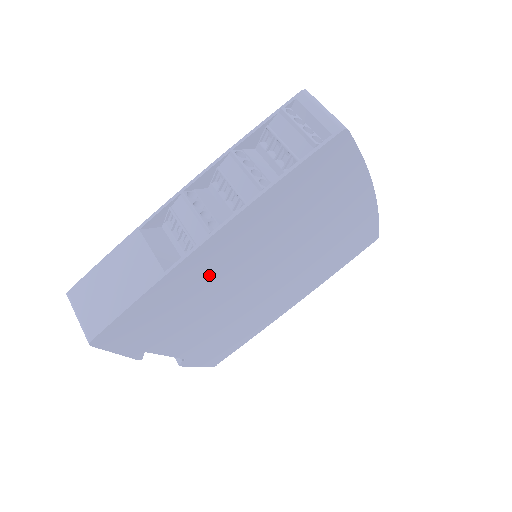
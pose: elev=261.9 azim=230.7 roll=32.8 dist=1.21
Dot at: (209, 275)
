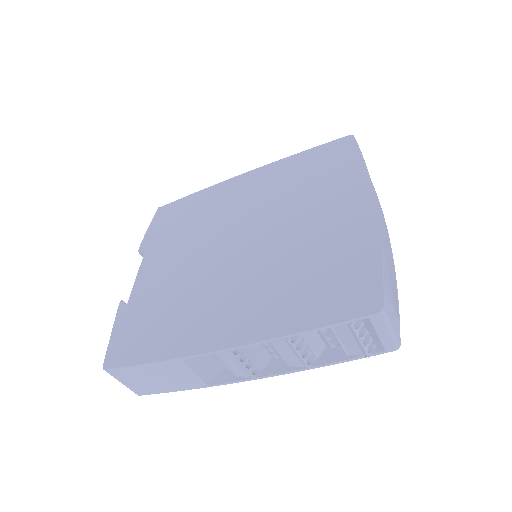
Dot at: occluded
